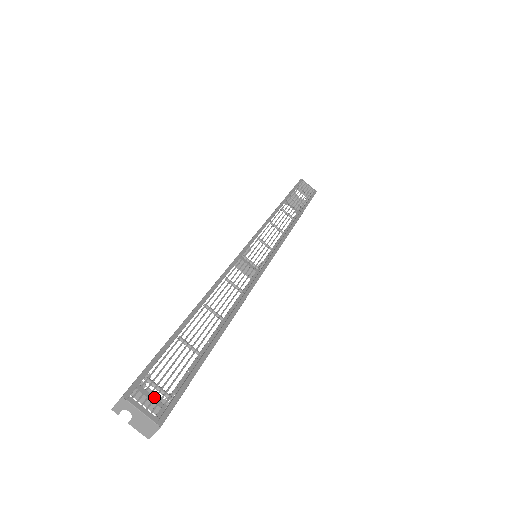
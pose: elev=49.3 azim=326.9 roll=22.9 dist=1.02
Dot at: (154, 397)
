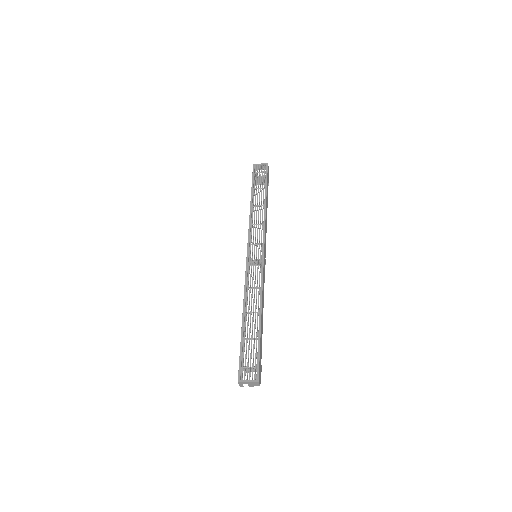
Dot at: (249, 373)
